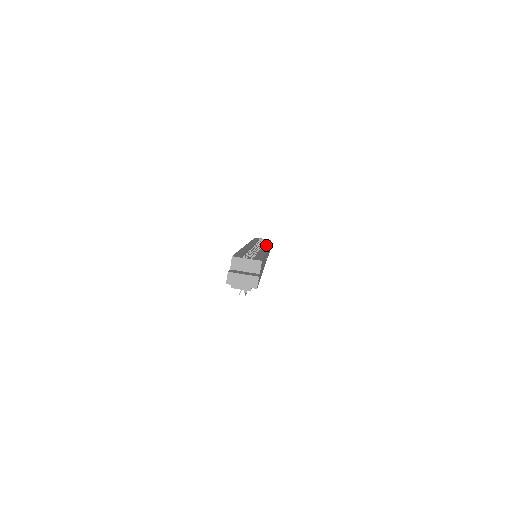
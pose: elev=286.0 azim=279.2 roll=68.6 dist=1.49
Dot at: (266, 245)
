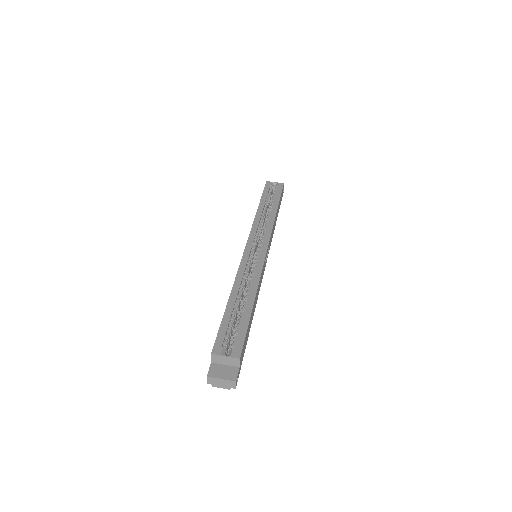
Dot at: (268, 236)
